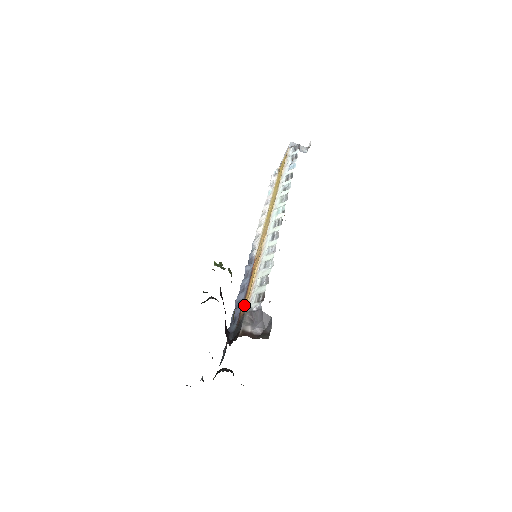
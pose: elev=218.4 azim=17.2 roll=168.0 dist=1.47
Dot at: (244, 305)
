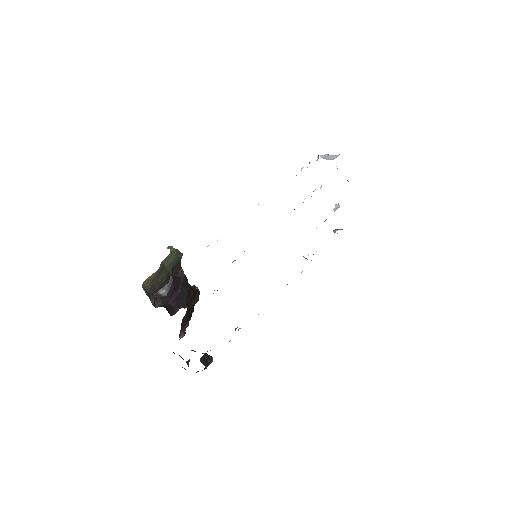
Dot at: occluded
